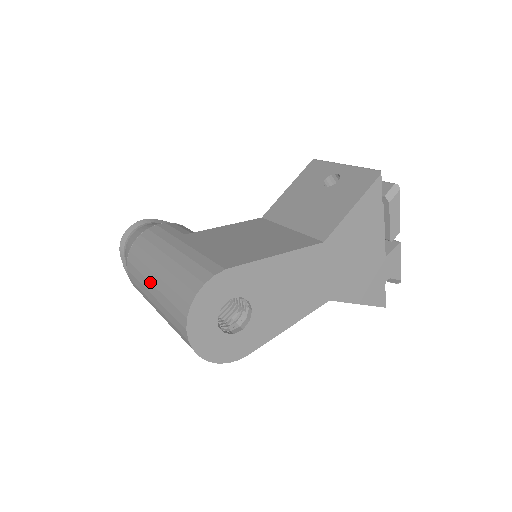
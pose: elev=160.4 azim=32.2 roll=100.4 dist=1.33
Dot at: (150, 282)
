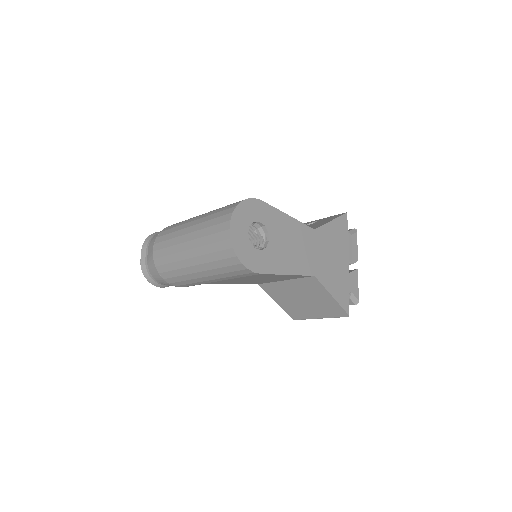
Dot at: (188, 227)
